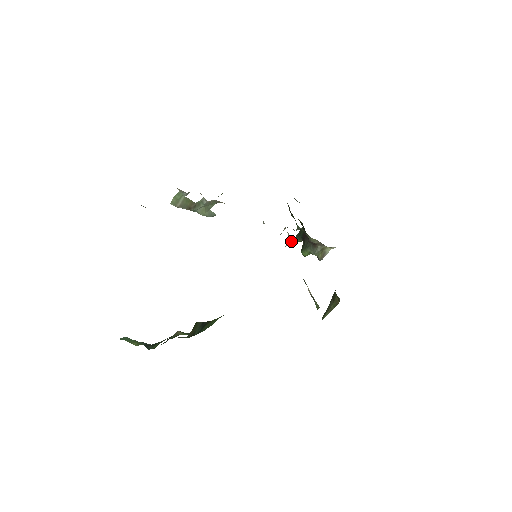
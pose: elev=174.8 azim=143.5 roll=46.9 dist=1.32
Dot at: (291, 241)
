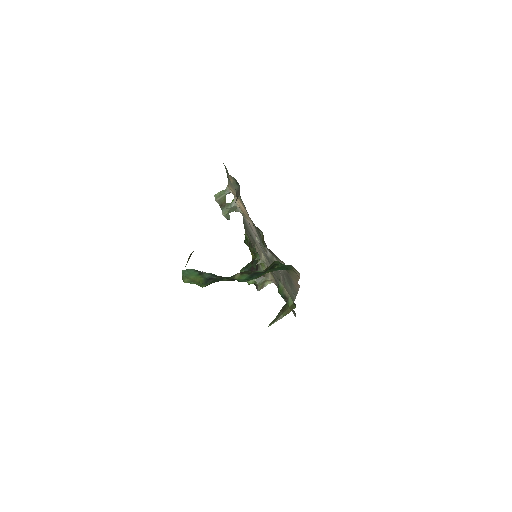
Dot at: (262, 261)
